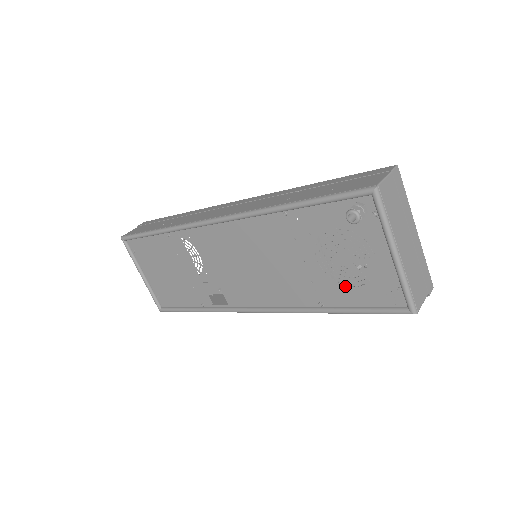
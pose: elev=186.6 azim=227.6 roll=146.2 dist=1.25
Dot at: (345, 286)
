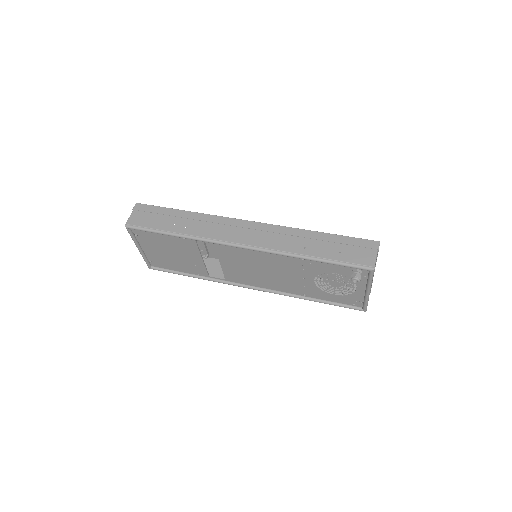
Dot at: (327, 293)
